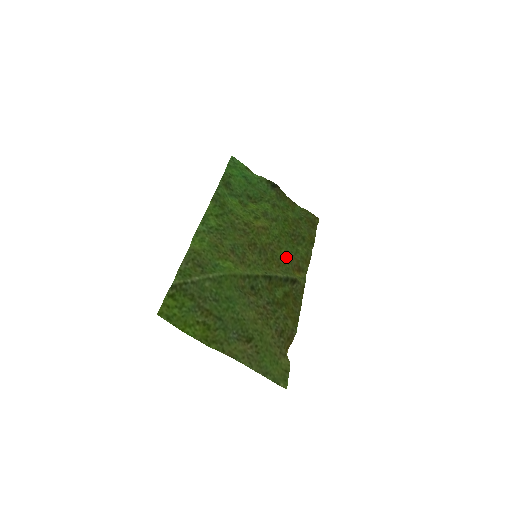
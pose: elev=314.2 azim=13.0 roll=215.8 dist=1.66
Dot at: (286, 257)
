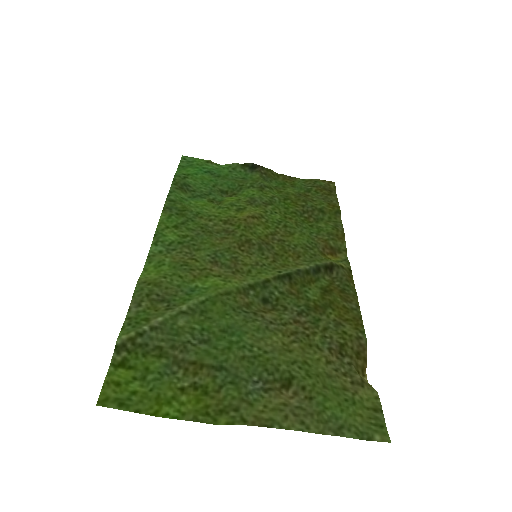
Dot at: (305, 242)
